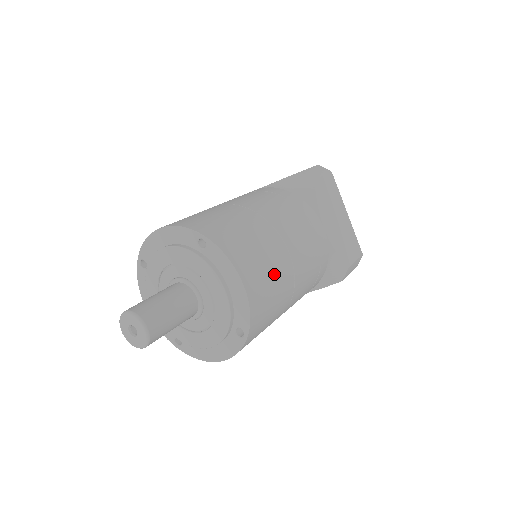
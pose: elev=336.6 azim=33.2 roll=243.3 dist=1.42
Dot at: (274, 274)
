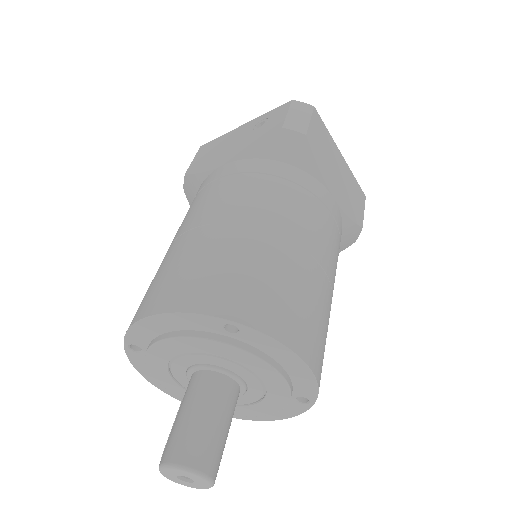
Dot at: (321, 312)
